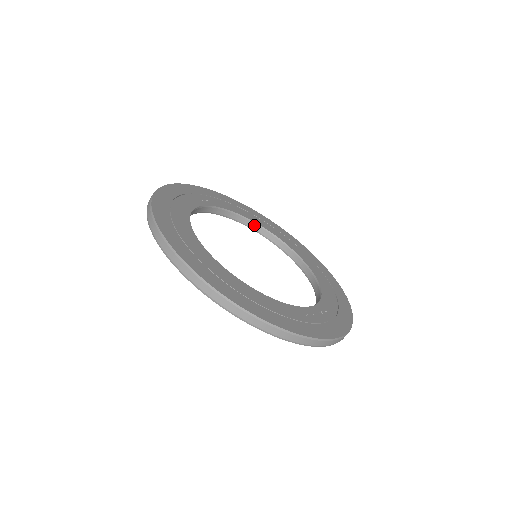
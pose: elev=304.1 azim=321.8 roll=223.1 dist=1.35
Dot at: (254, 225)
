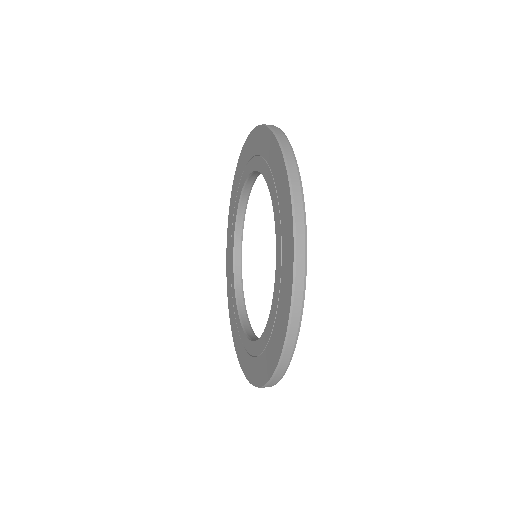
Dot at: (239, 272)
